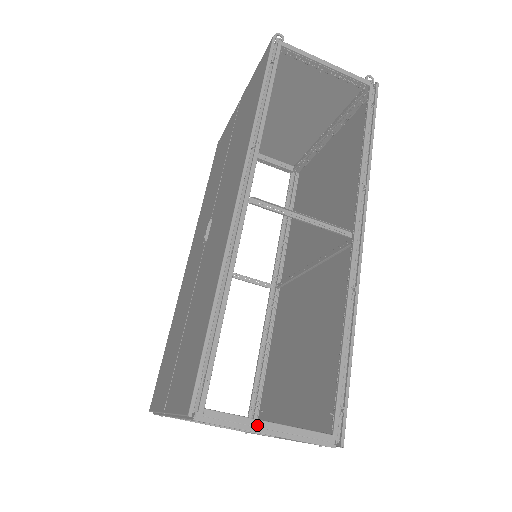
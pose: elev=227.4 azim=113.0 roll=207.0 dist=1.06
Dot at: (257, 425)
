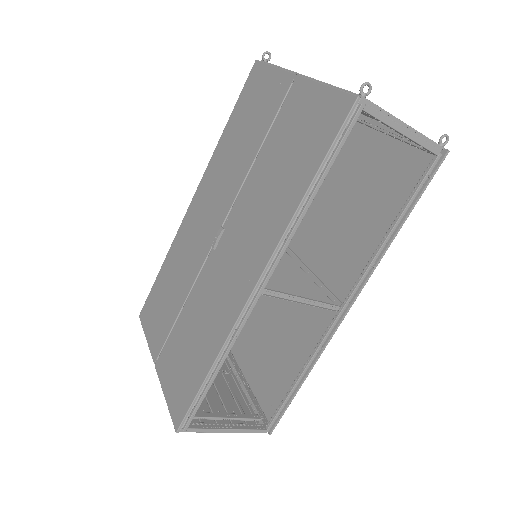
Dot at: (220, 432)
